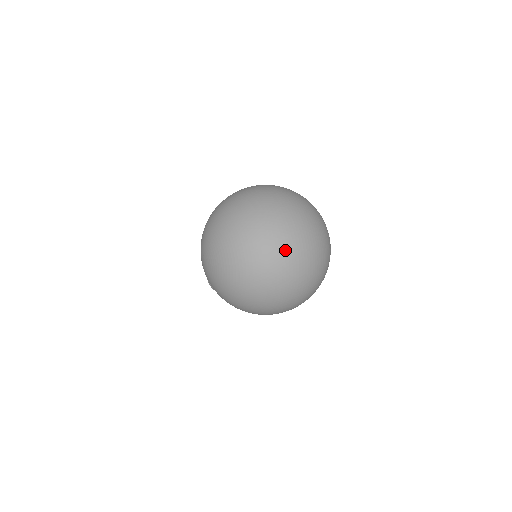
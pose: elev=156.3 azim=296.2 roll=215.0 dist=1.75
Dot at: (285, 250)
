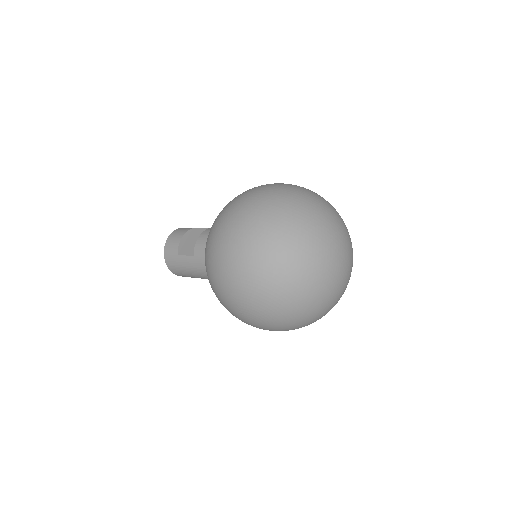
Dot at: (342, 282)
